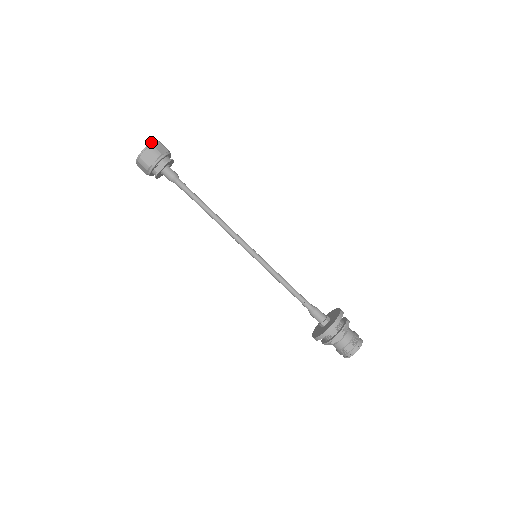
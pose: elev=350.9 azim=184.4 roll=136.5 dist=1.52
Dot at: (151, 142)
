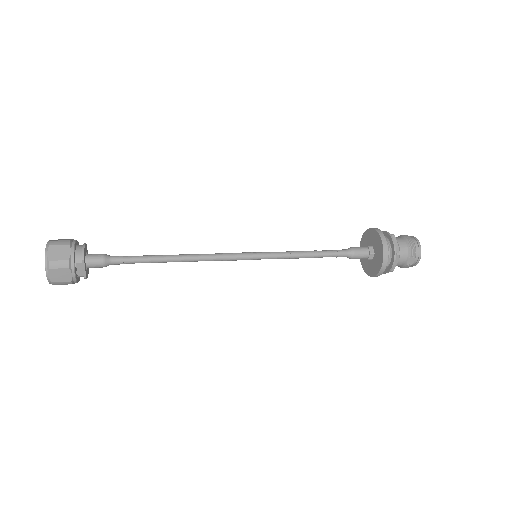
Dot at: occluded
